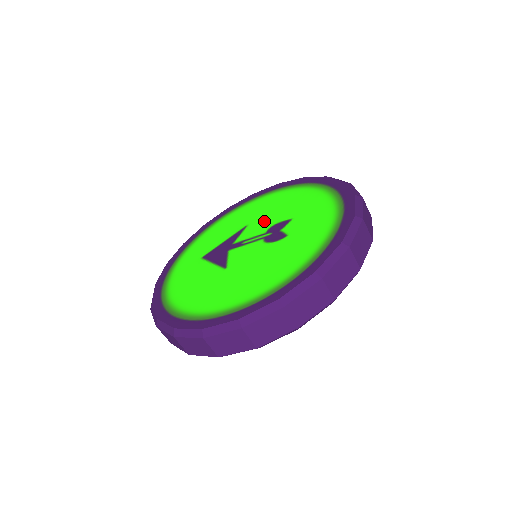
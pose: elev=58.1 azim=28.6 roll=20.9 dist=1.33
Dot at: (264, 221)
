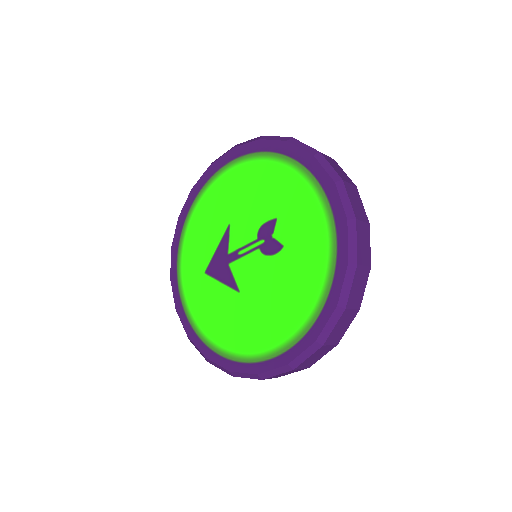
Dot at: (246, 219)
